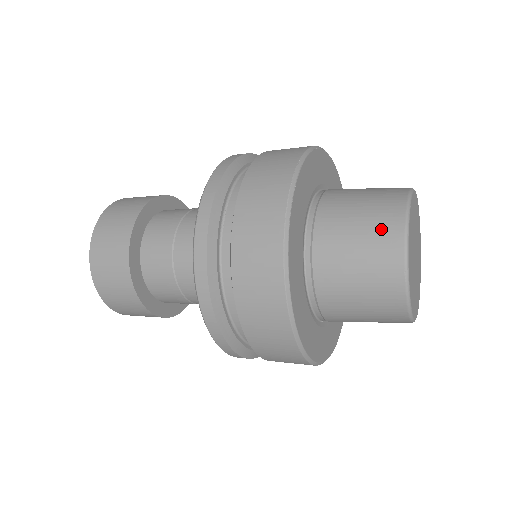
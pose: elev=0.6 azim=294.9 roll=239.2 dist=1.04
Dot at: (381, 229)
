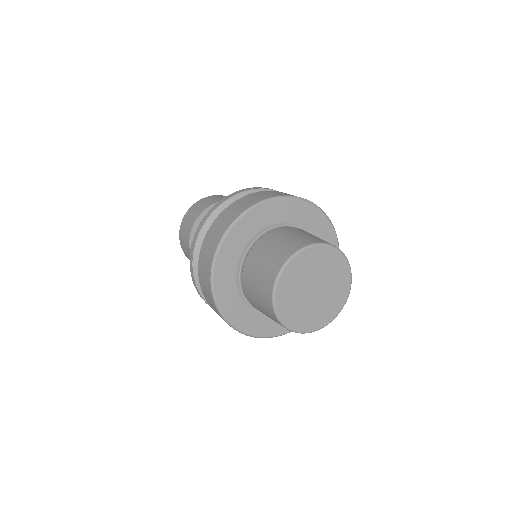
Dot at: (269, 314)
